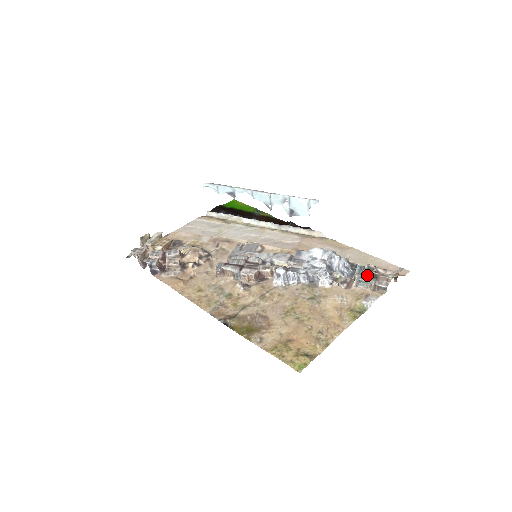
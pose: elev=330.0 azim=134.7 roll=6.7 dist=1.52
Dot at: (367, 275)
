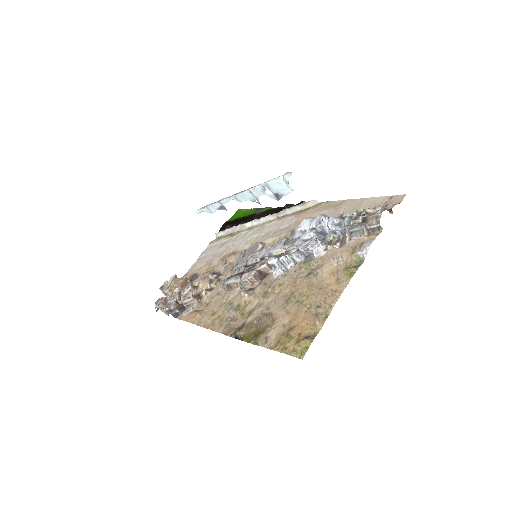
Dot at: (355, 223)
